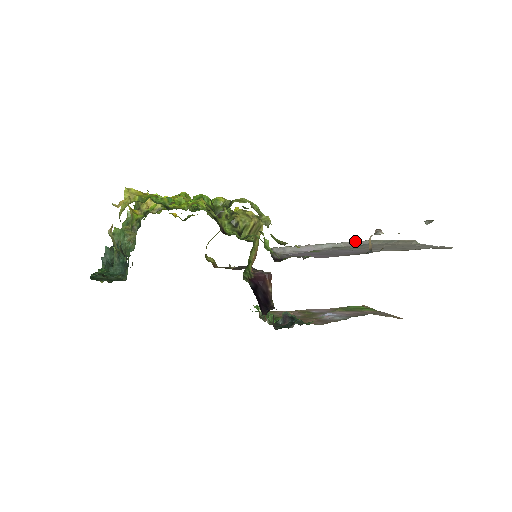
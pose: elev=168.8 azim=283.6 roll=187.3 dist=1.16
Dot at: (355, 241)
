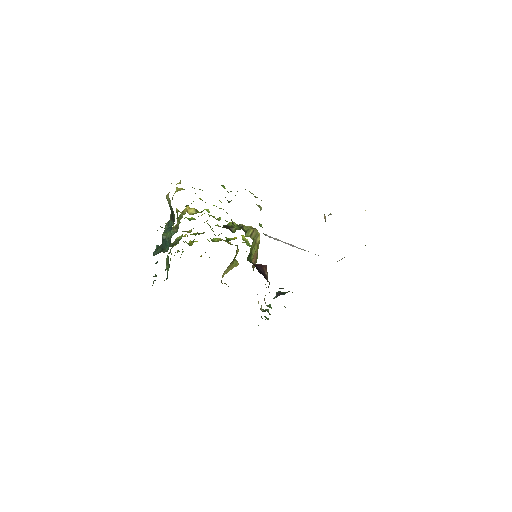
Dot at: occluded
